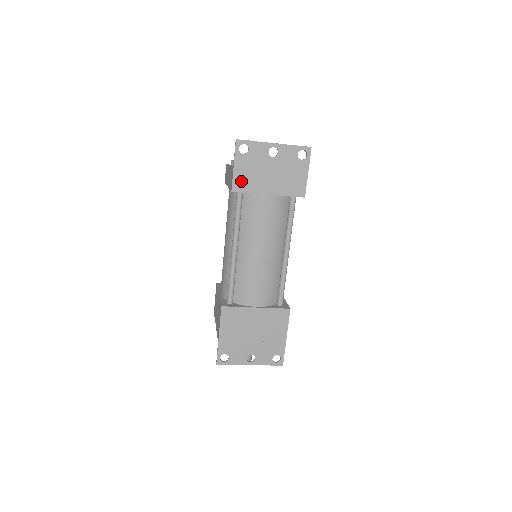
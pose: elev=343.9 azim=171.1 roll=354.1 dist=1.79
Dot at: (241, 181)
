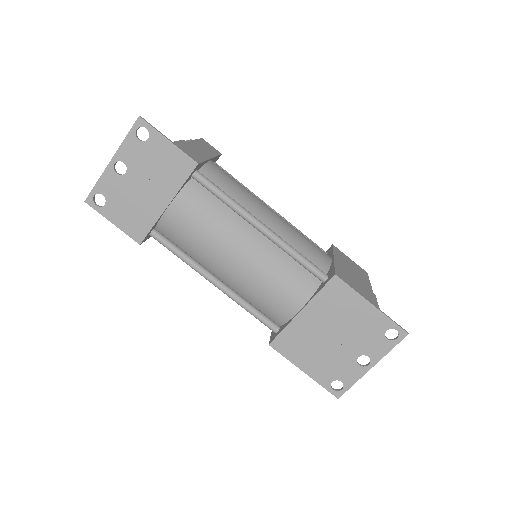
Dot at: (134, 227)
